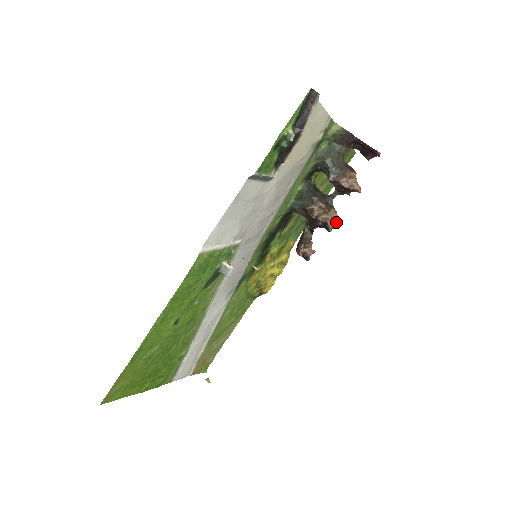
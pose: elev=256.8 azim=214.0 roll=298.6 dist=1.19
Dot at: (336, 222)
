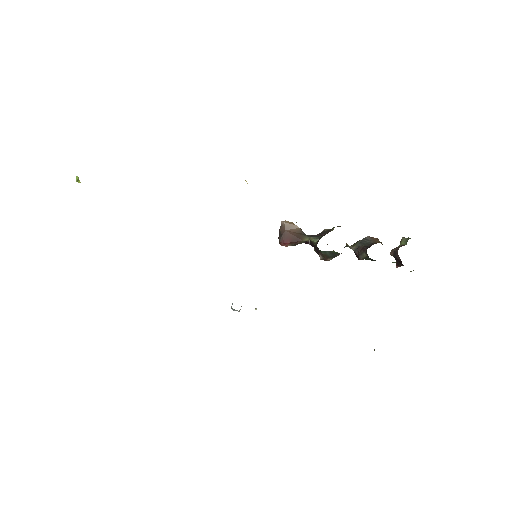
Dot at: occluded
